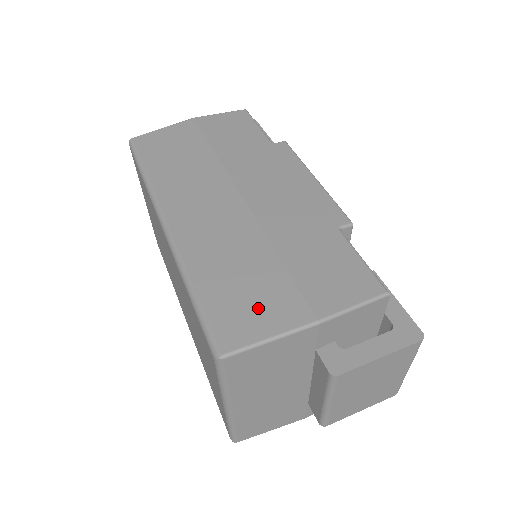
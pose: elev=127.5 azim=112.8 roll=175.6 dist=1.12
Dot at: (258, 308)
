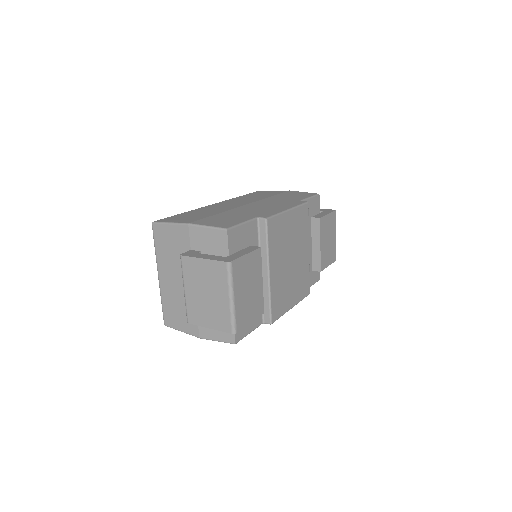
Dot at: (184, 218)
